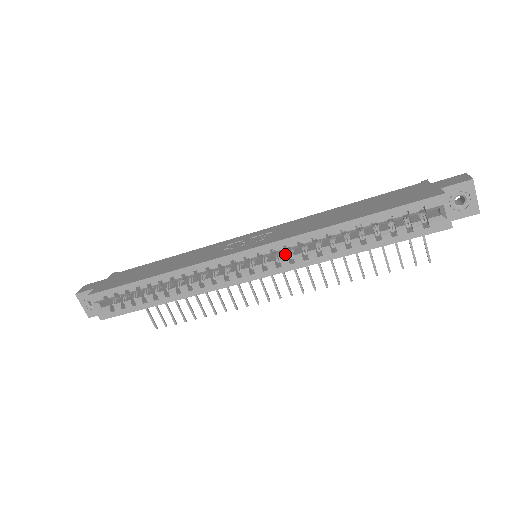
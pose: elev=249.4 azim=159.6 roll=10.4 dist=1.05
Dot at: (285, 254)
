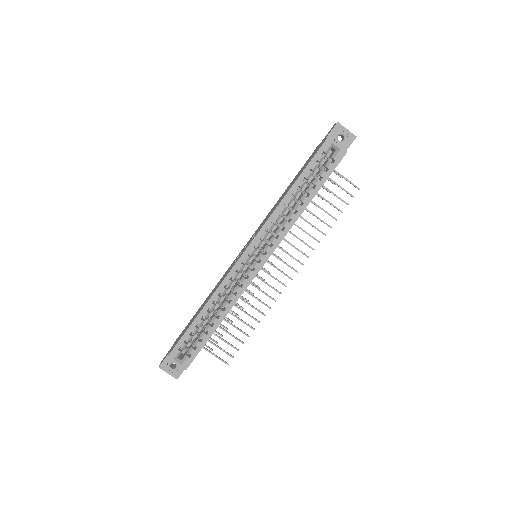
Dot at: (271, 237)
